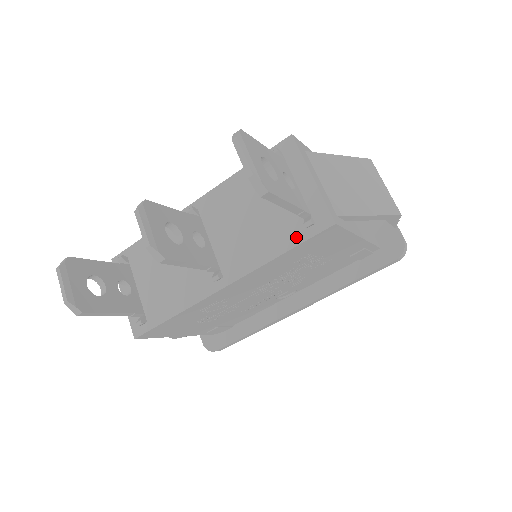
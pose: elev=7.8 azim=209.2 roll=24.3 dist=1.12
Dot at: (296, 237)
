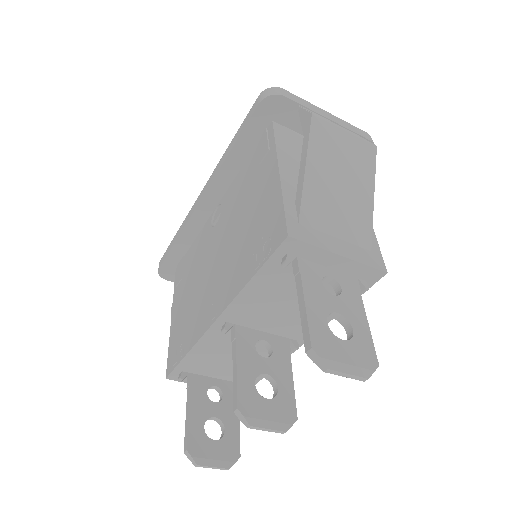
Dot at: occluded
